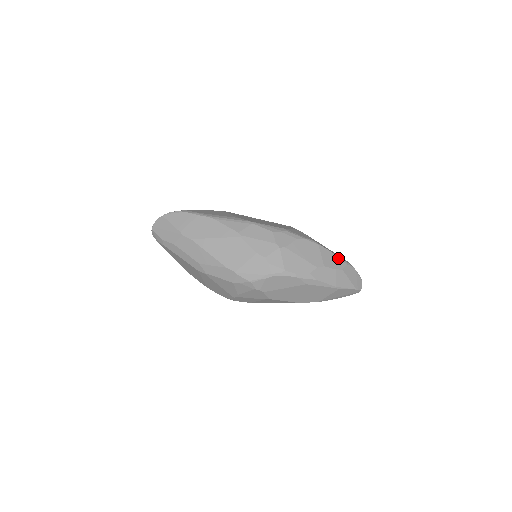
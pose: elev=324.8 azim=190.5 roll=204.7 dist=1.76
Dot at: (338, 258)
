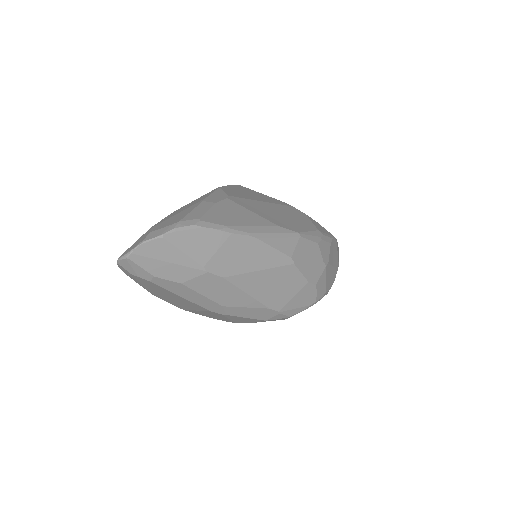
Dot at: occluded
